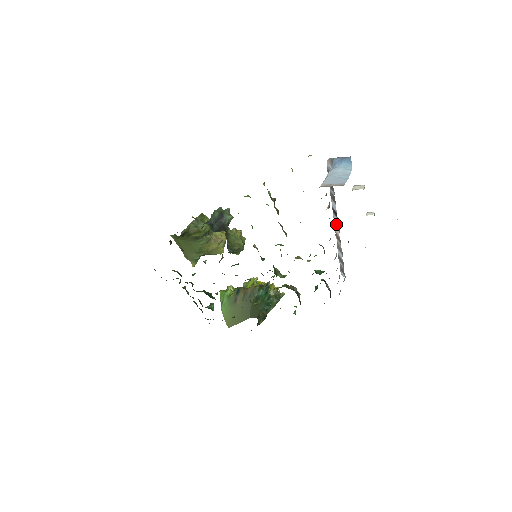
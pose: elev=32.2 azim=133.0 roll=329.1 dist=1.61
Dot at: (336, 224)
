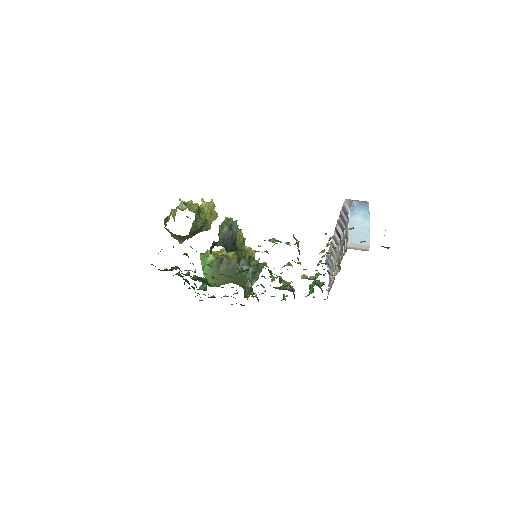
Dot at: (335, 239)
